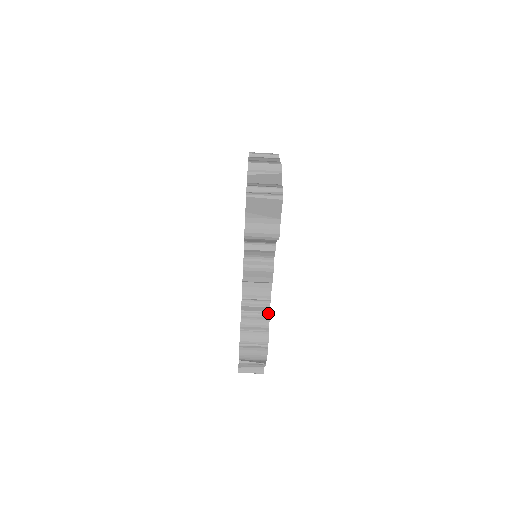
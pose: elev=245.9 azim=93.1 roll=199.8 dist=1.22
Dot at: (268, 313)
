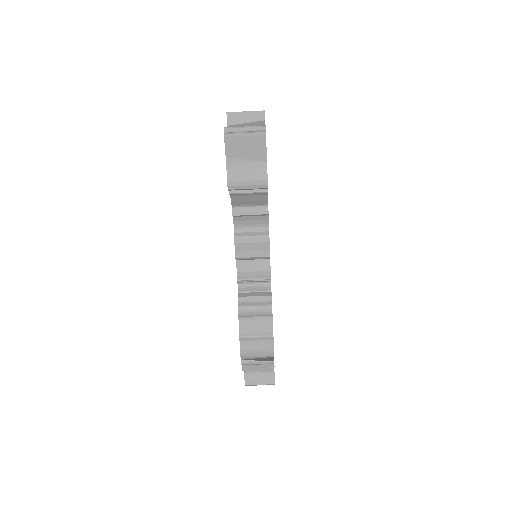
Dot at: (270, 297)
